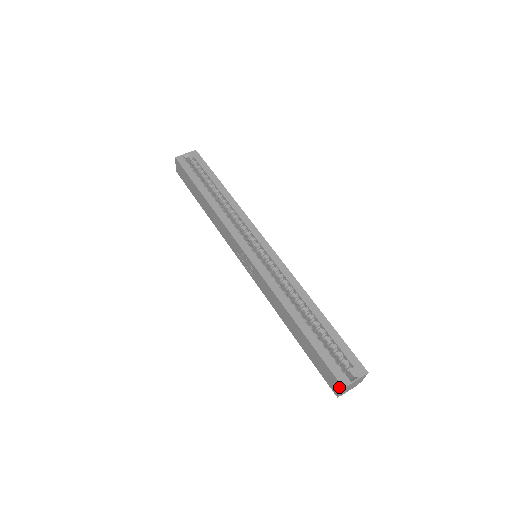
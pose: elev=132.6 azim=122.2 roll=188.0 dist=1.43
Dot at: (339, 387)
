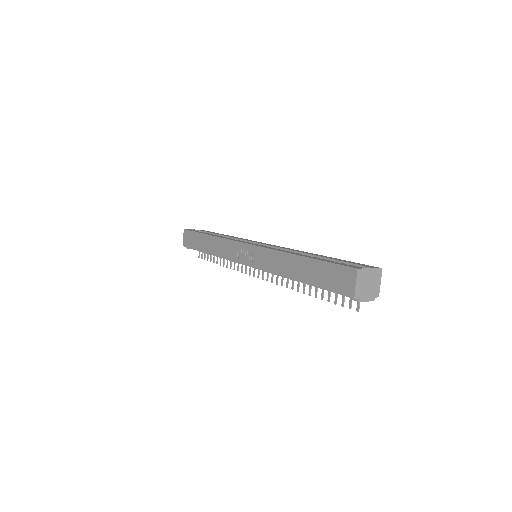
Dot at: (353, 275)
